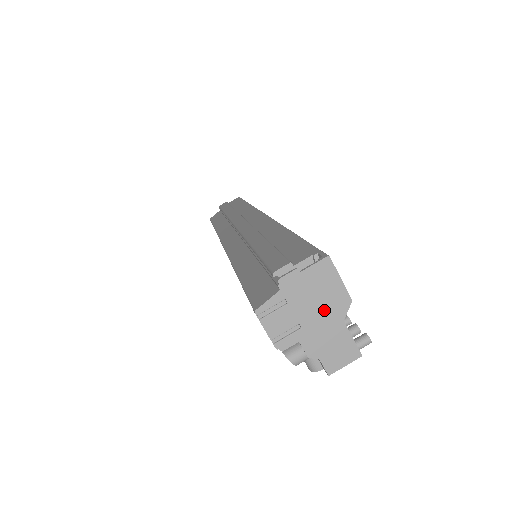
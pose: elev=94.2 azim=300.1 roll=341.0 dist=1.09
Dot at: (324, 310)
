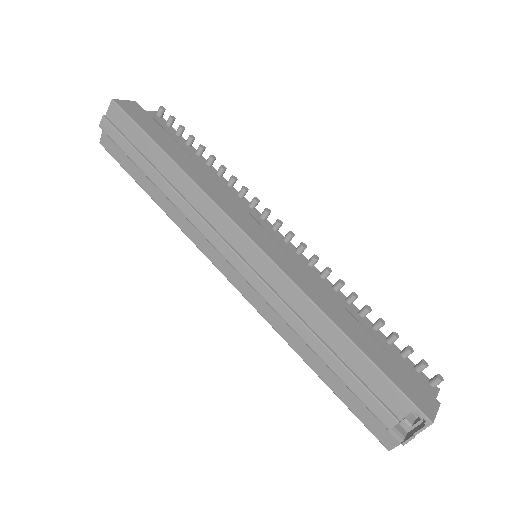
Dot at: occluded
